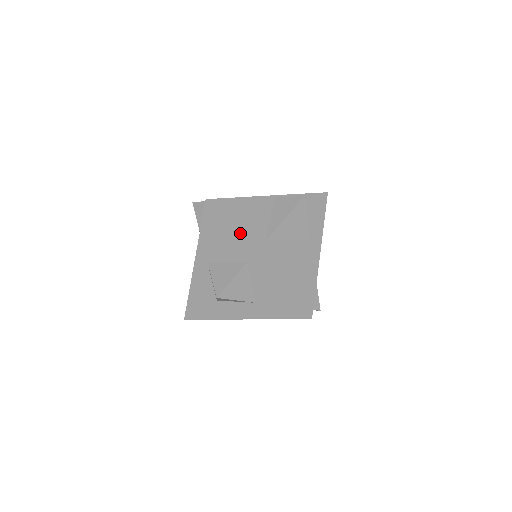
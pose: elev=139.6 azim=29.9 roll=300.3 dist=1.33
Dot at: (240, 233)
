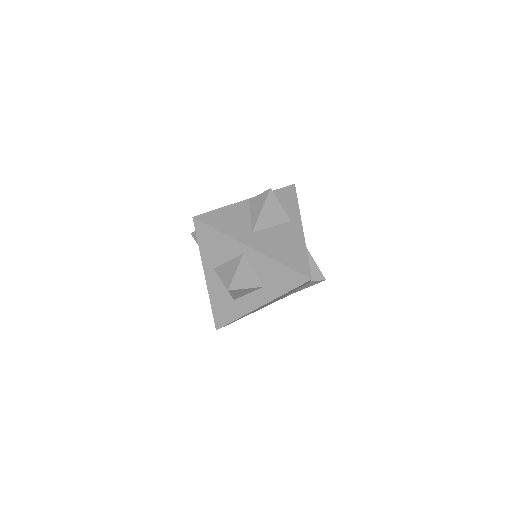
Dot at: (228, 233)
